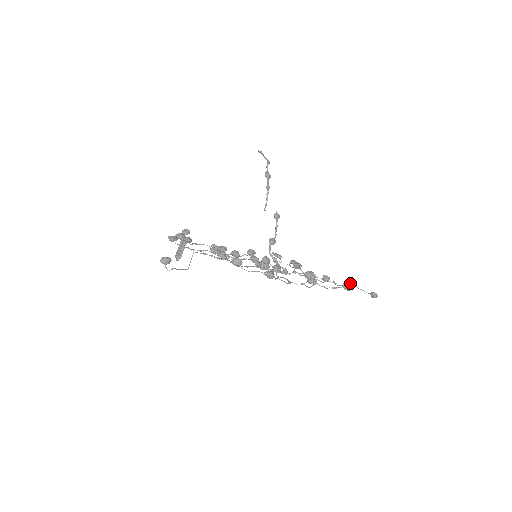
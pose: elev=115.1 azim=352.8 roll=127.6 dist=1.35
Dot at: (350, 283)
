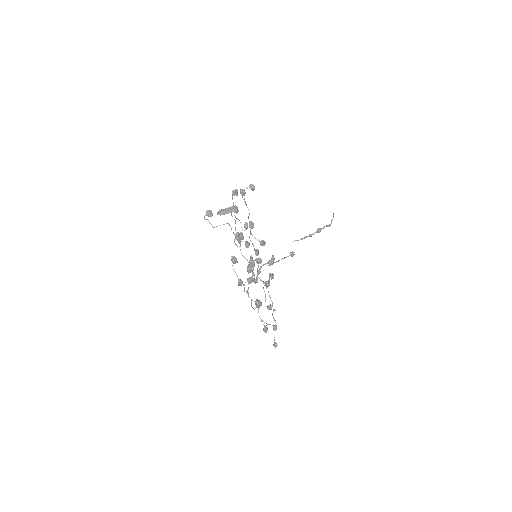
Dot at: (273, 327)
